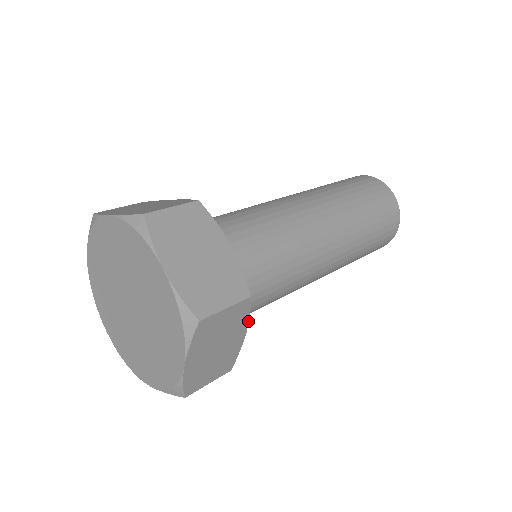
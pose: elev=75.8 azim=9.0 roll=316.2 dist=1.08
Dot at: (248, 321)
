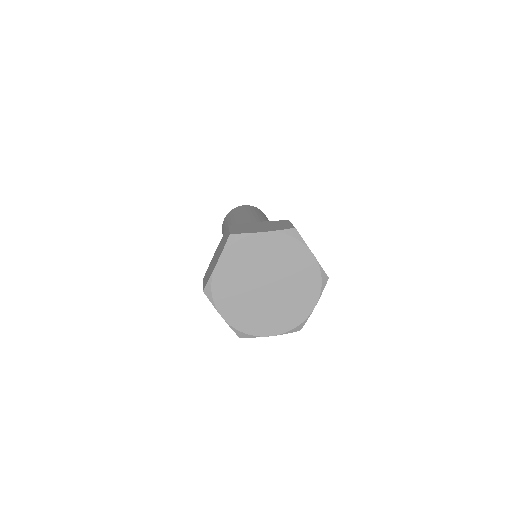
Dot at: occluded
